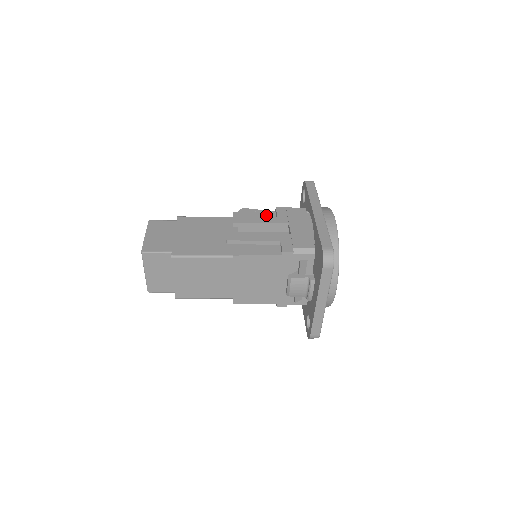
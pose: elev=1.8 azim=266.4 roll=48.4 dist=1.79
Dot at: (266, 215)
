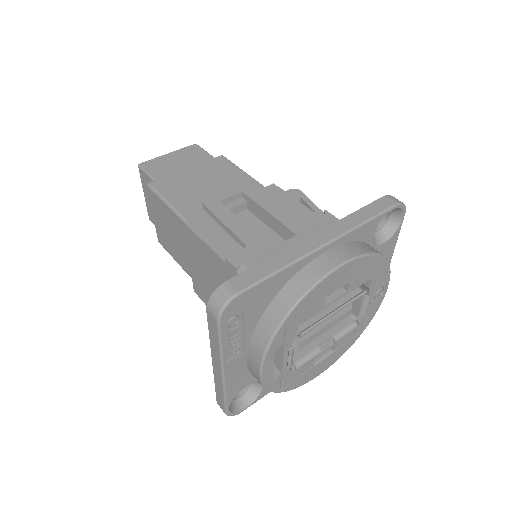
Dot at: (299, 210)
